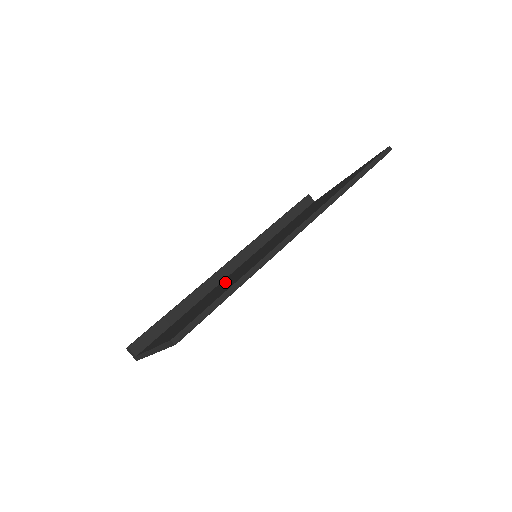
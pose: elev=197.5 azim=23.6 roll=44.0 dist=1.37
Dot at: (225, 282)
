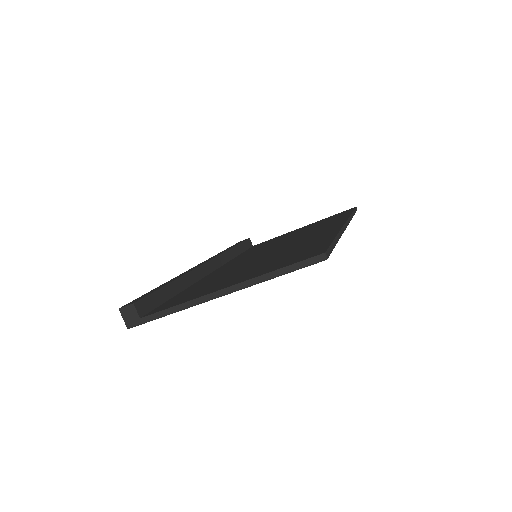
Dot at: (247, 263)
